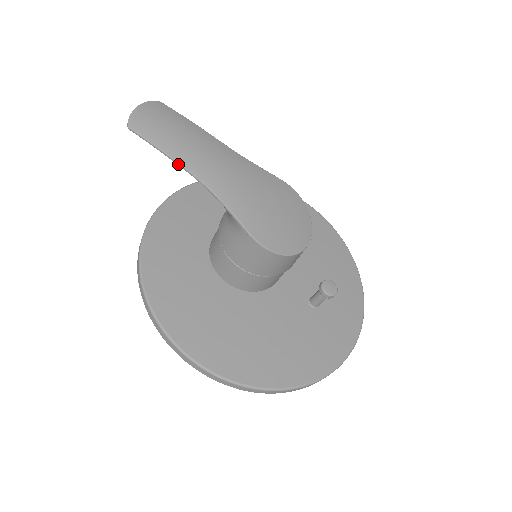
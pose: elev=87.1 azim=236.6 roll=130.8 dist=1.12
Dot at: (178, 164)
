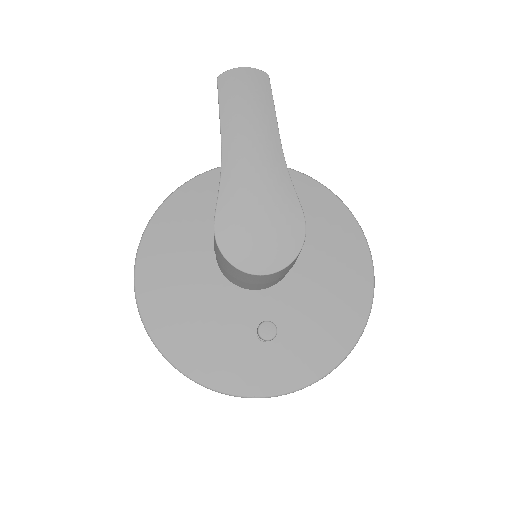
Dot at: (220, 129)
